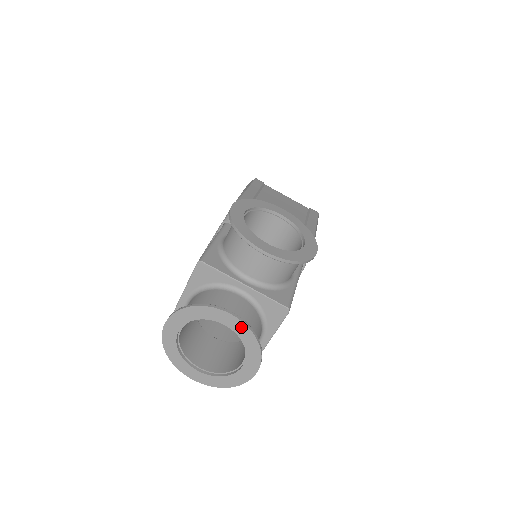
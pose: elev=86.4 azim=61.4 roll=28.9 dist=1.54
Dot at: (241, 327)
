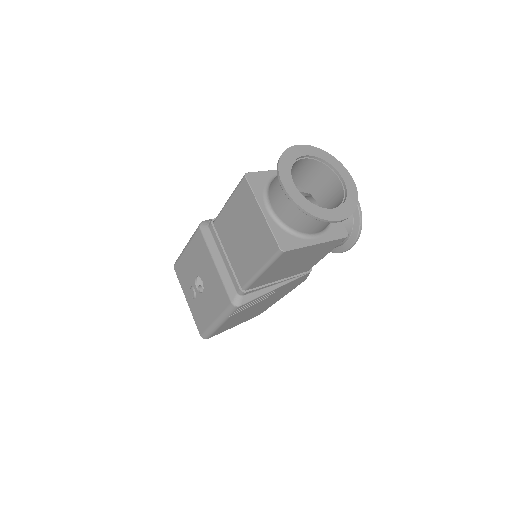
Dot at: (353, 188)
